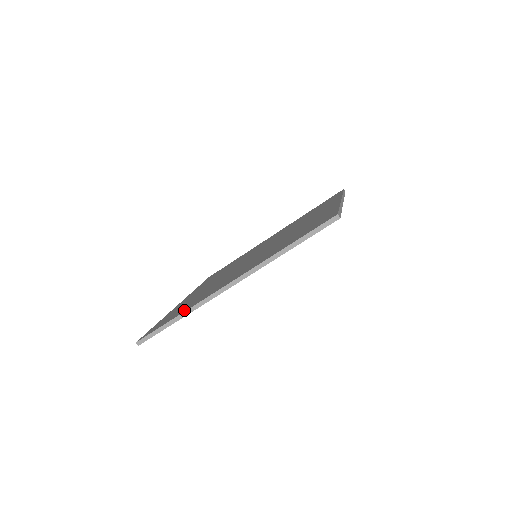
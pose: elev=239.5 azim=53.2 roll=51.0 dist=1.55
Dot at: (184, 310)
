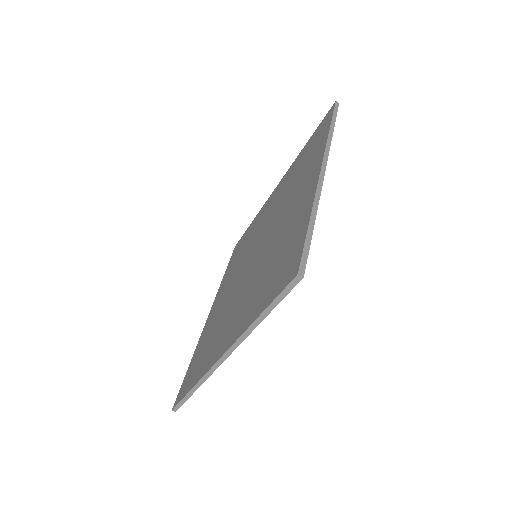
Dot at: (196, 377)
